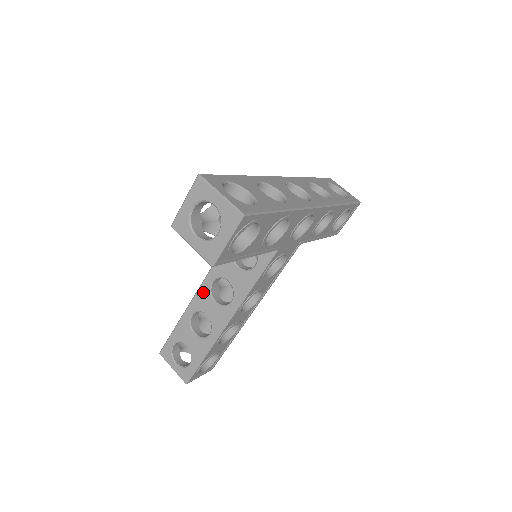
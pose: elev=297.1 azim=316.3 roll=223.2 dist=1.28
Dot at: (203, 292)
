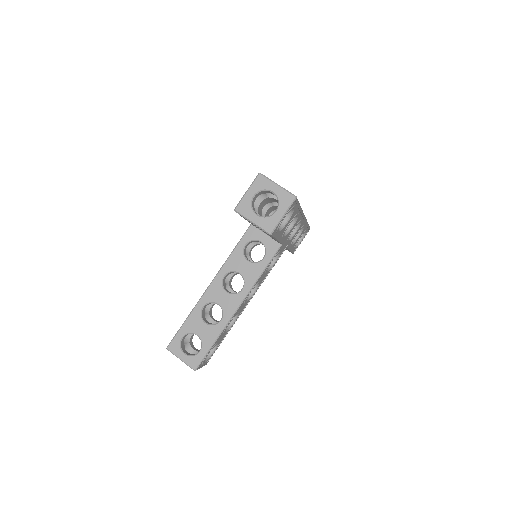
Dot at: (215, 285)
